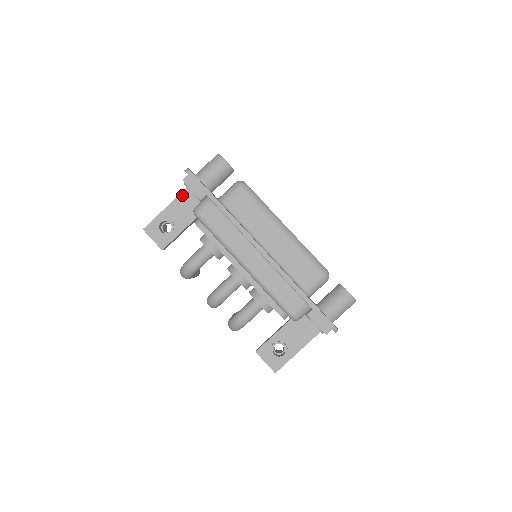
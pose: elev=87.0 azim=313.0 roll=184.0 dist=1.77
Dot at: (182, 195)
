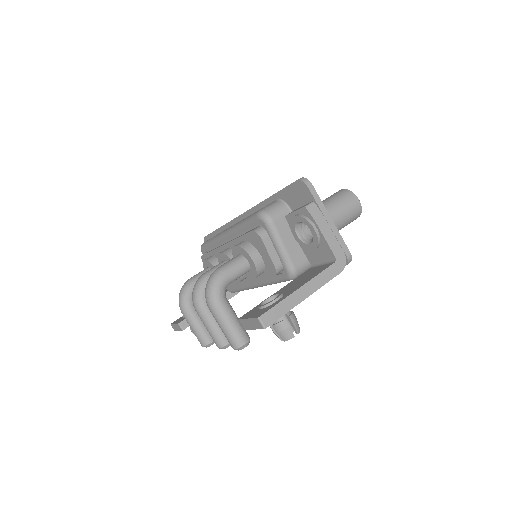
Dot at: occluded
